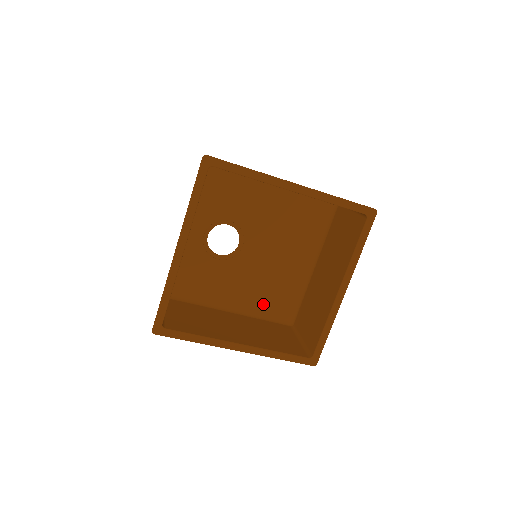
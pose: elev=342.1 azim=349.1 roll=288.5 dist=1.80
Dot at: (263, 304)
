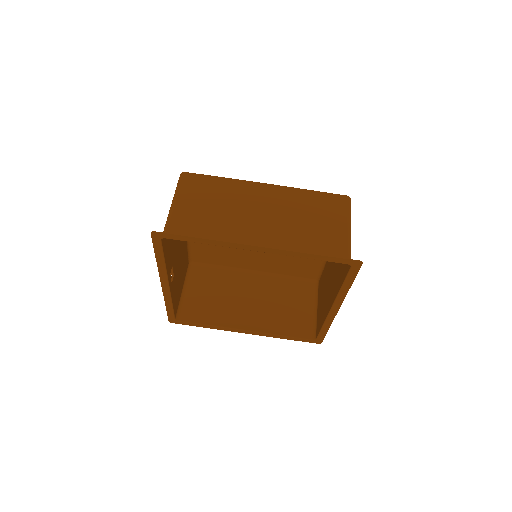
Dot at: (285, 268)
